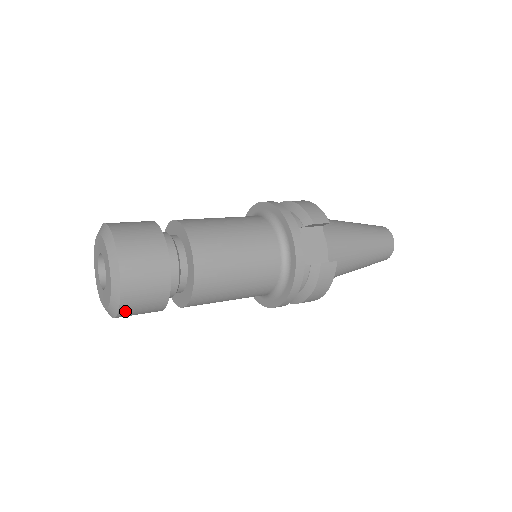
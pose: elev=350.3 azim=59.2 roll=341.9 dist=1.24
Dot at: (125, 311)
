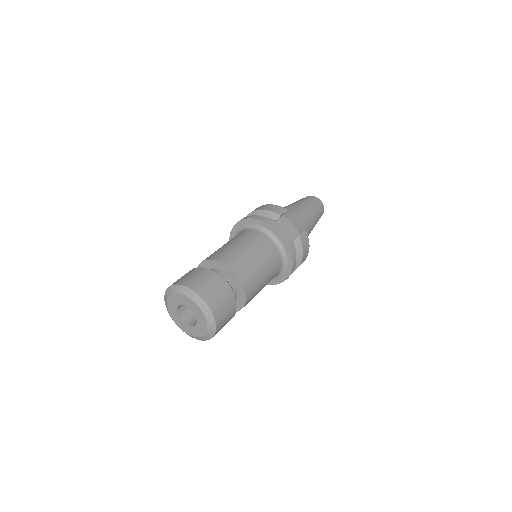
Dot at: (218, 328)
